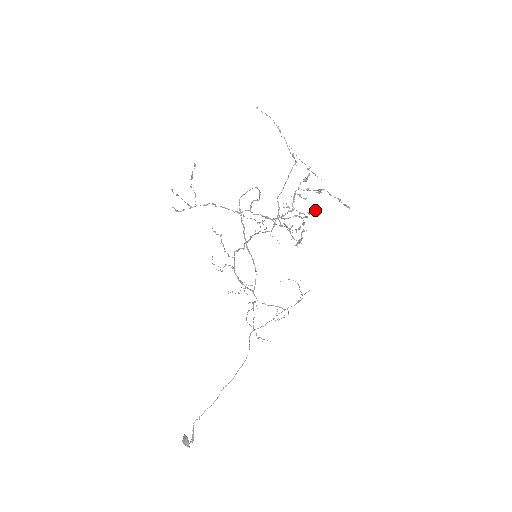
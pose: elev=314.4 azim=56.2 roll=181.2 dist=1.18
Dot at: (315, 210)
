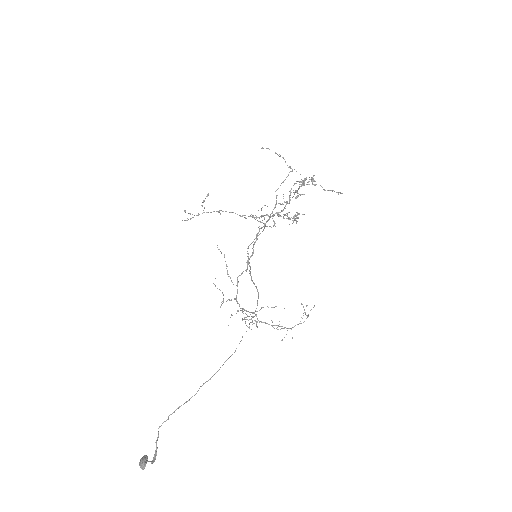
Dot at: (306, 178)
